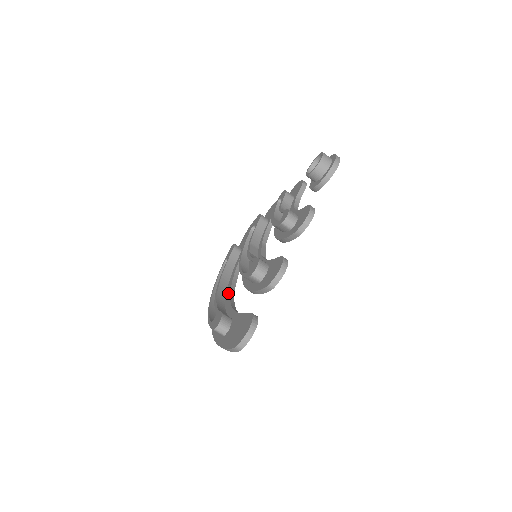
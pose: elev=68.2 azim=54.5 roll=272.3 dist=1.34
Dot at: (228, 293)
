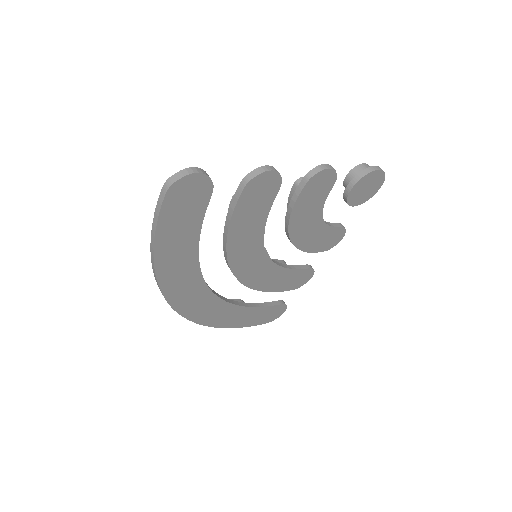
Dot at: occluded
